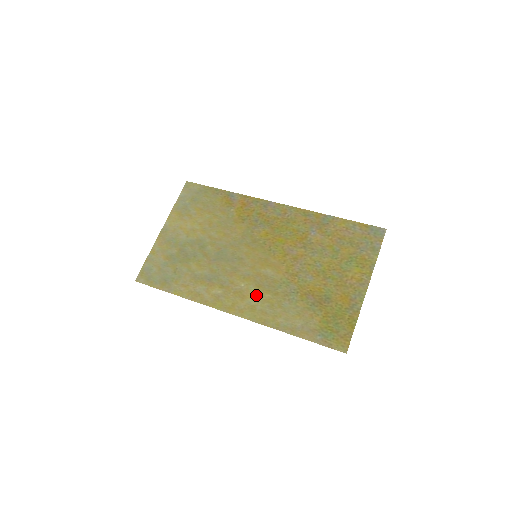
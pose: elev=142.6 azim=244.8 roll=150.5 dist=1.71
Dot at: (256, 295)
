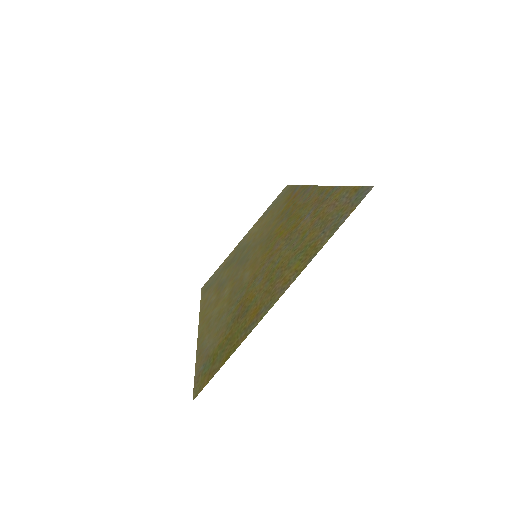
Dot at: (221, 303)
